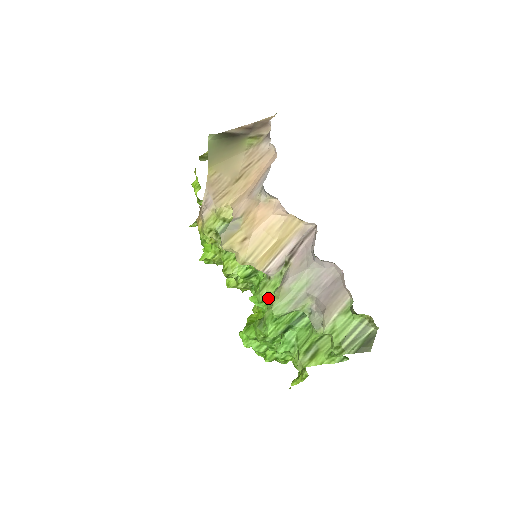
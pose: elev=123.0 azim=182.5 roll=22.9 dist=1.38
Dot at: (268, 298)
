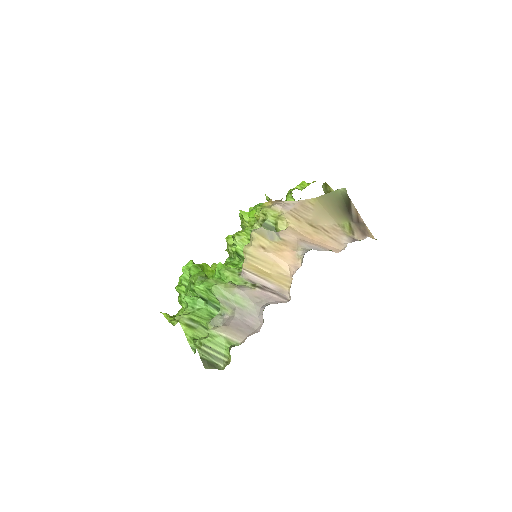
Dot at: (224, 277)
